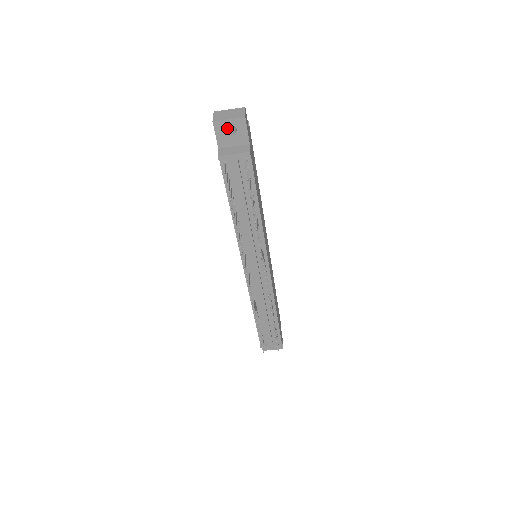
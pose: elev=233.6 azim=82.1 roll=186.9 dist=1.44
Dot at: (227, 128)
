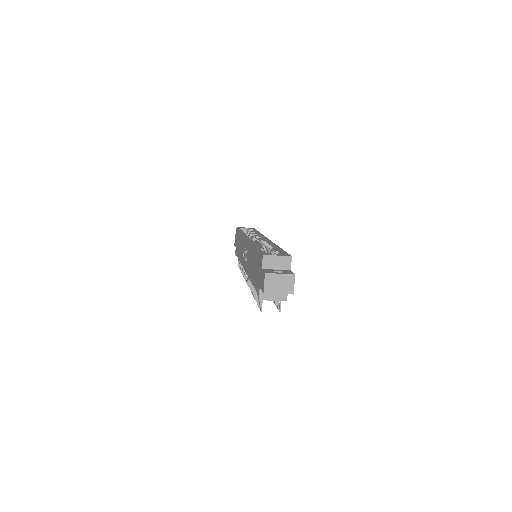
Dot at: occluded
